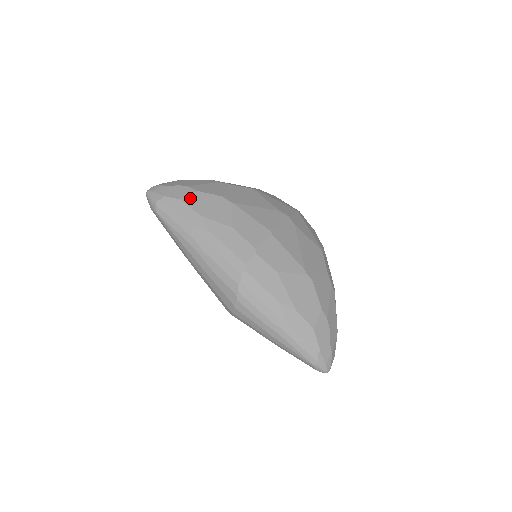
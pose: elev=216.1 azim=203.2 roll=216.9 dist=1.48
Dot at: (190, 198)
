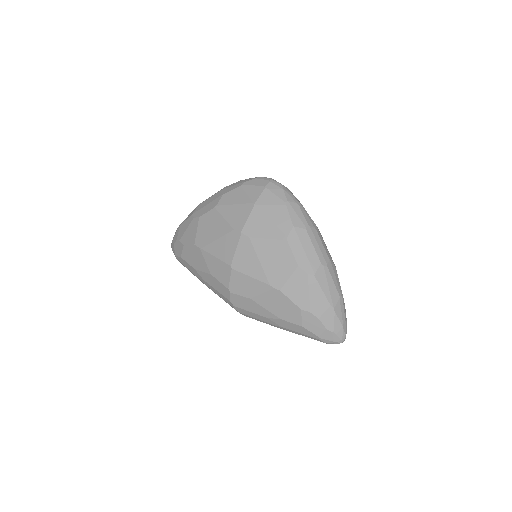
Dot at: (184, 254)
